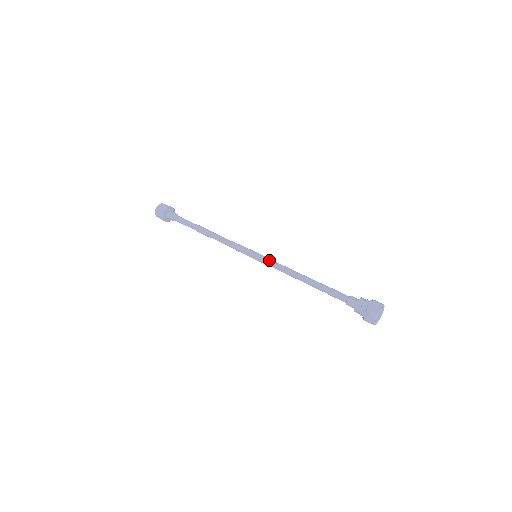
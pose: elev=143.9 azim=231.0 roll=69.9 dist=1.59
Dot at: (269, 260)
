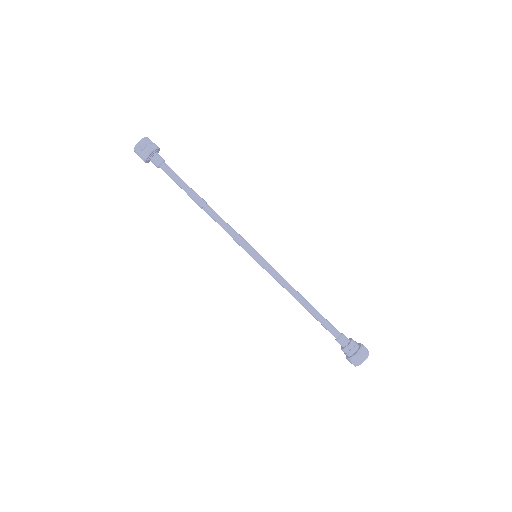
Dot at: (269, 270)
